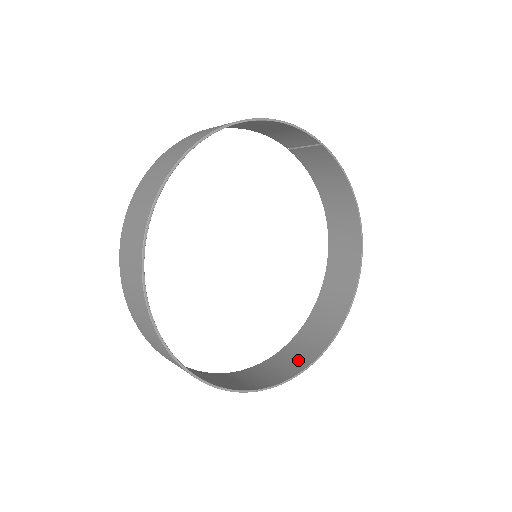
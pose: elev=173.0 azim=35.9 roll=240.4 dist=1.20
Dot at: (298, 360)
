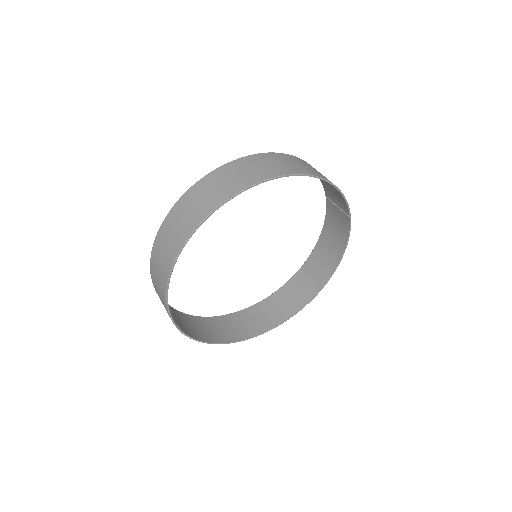
Dot at: (229, 333)
